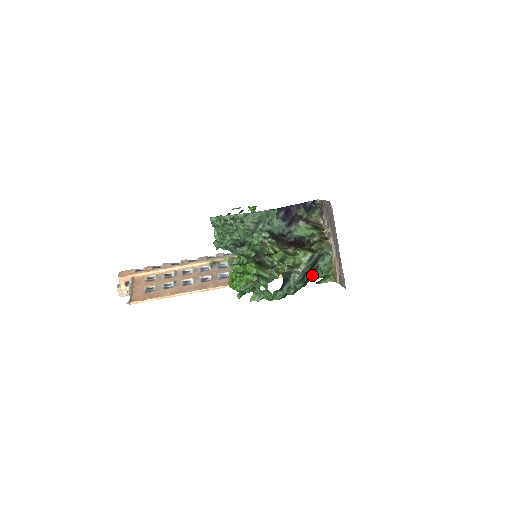
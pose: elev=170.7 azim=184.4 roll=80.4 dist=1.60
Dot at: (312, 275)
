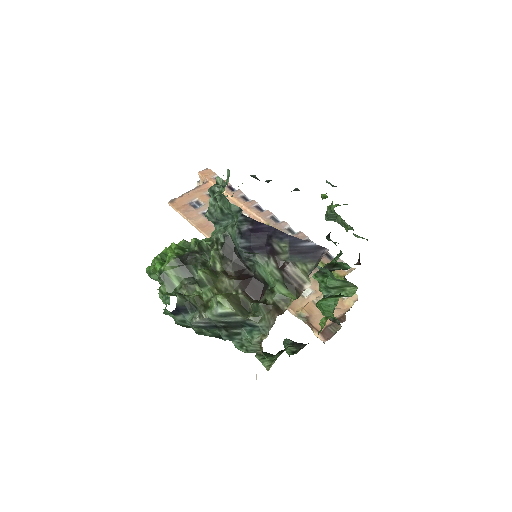
Dot at: (224, 336)
